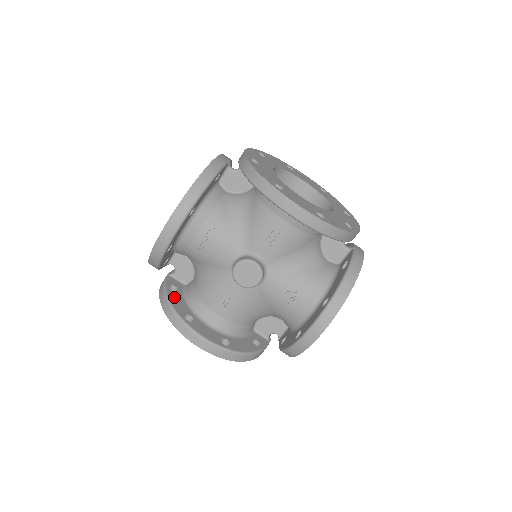
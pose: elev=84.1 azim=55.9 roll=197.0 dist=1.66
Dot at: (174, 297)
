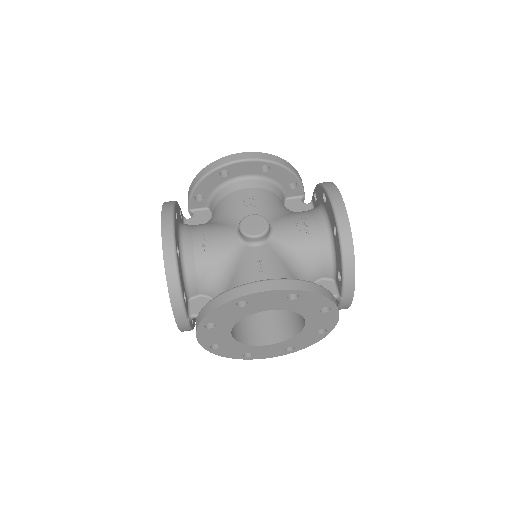
Dot at: occluded
